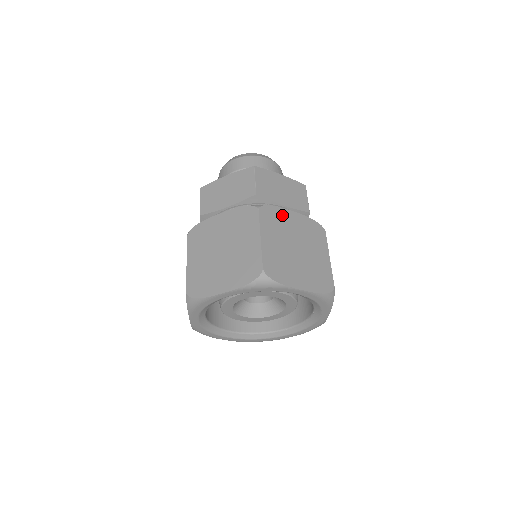
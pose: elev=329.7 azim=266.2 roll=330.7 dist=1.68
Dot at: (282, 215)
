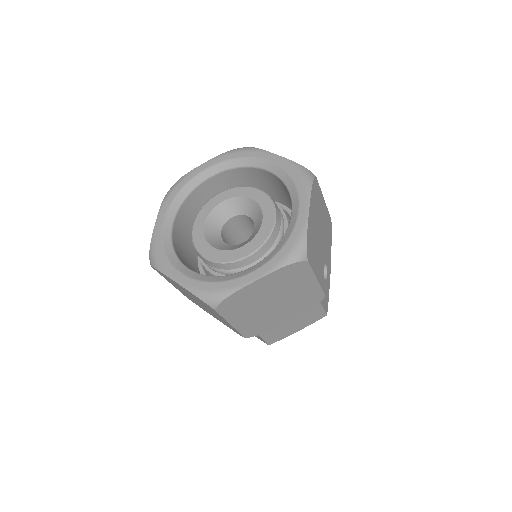
Dot at: occluded
